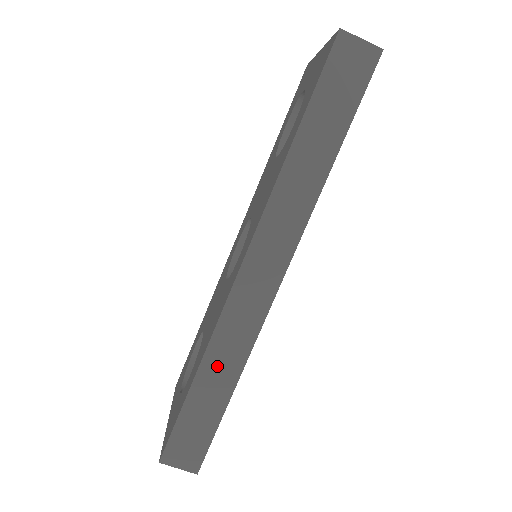
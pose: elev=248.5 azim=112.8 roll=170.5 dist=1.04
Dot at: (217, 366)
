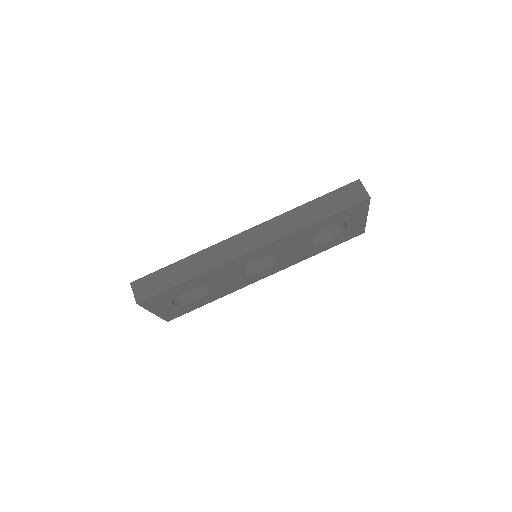
Dot at: (195, 263)
